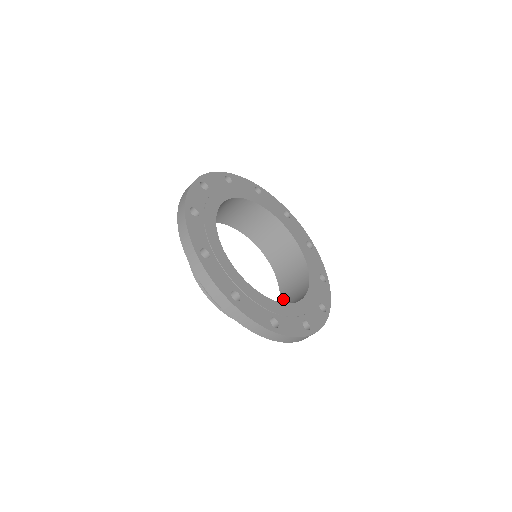
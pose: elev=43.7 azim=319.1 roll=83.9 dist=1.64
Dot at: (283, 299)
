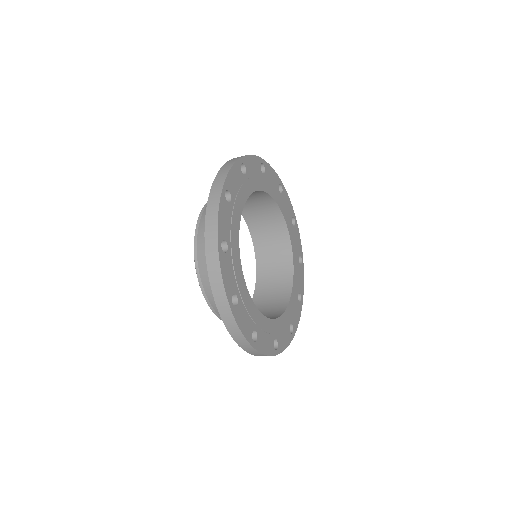
Dot at: (256, 301)
